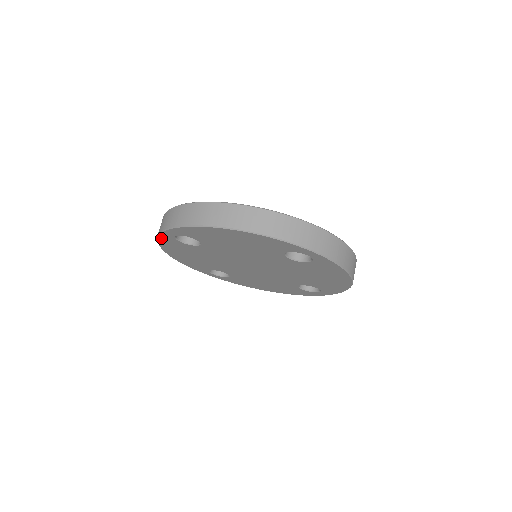
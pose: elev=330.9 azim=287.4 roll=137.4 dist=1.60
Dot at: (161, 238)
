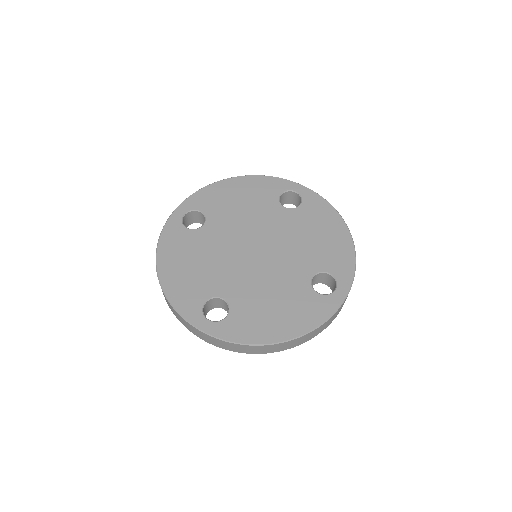
Dot at: occluded
